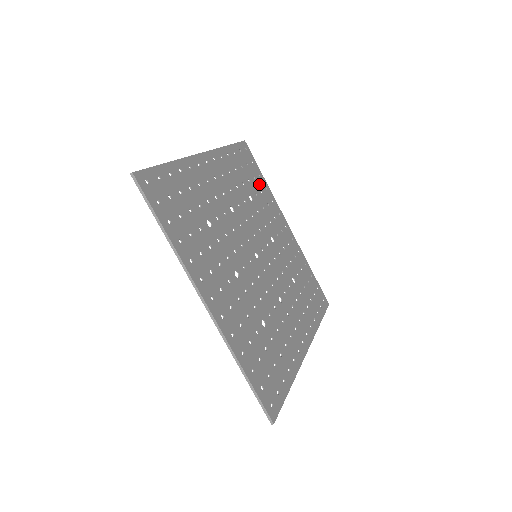
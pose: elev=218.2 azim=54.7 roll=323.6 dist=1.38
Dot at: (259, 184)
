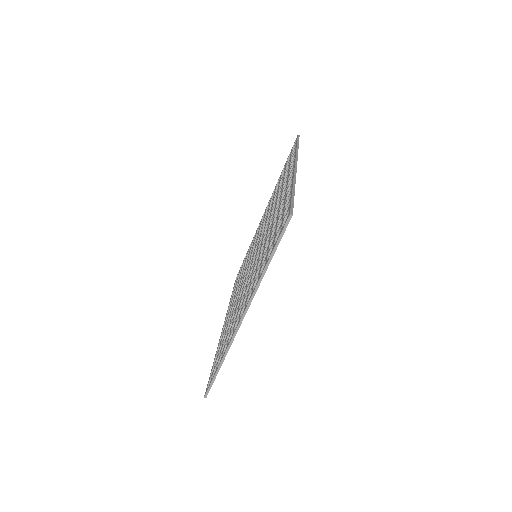
Dot at: occluded
